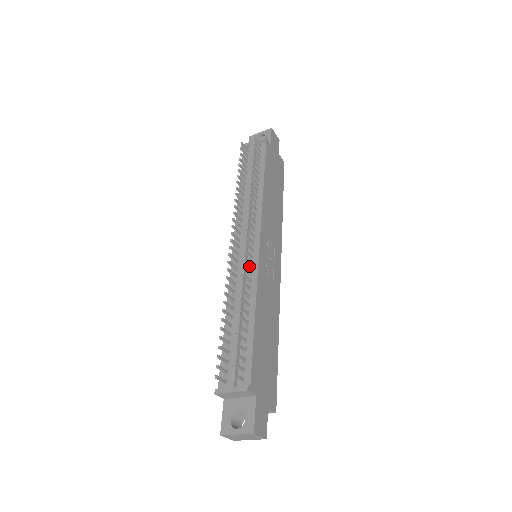
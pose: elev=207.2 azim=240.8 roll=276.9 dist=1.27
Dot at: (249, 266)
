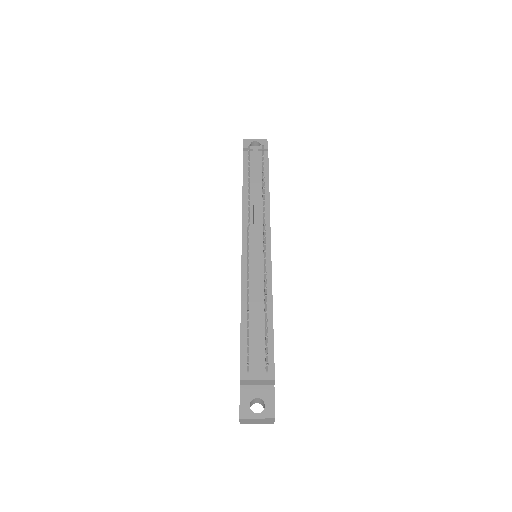
Dot at: (262, 266)
